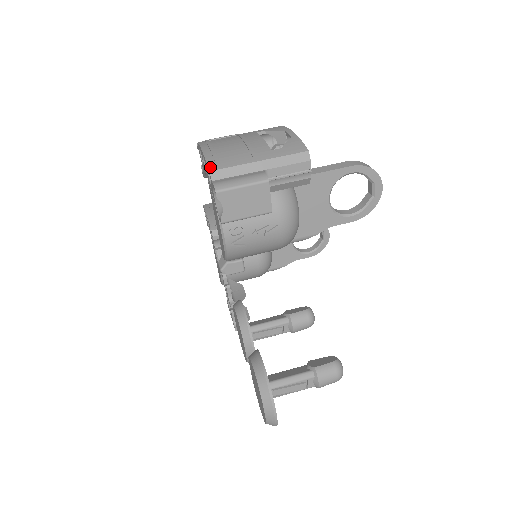
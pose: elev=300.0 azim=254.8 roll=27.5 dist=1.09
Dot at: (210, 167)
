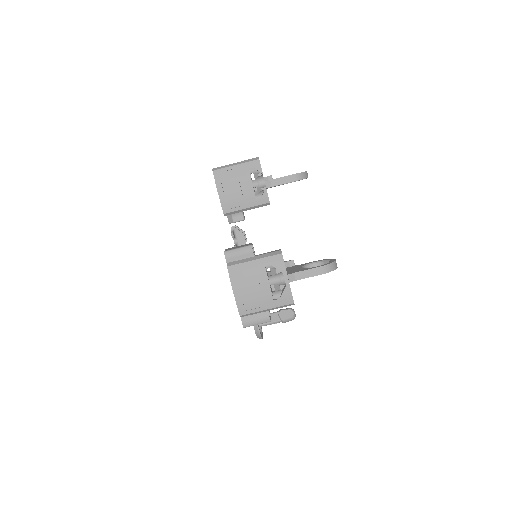
Dot at: (240, 313)
